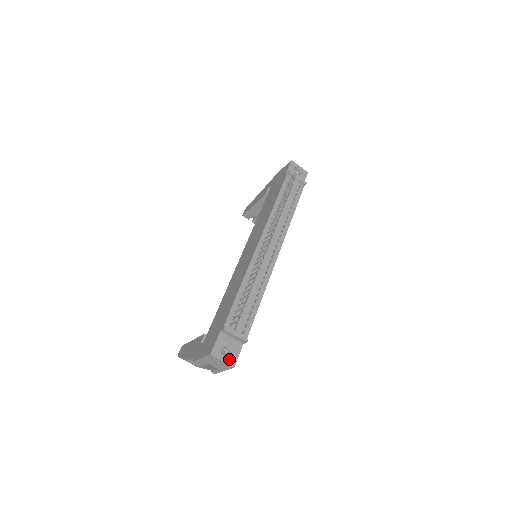
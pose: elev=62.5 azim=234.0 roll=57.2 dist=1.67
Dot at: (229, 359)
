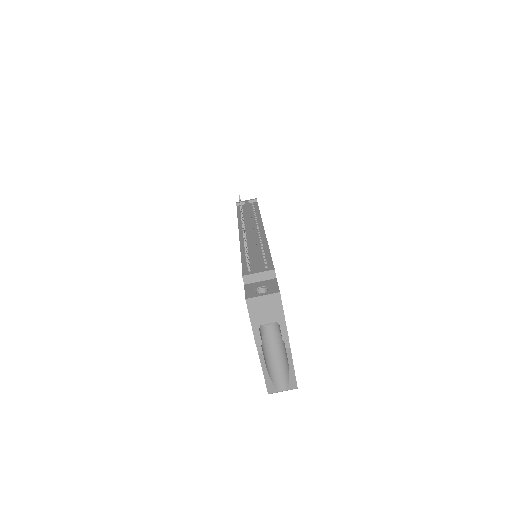
Dot at: (269, 291)
